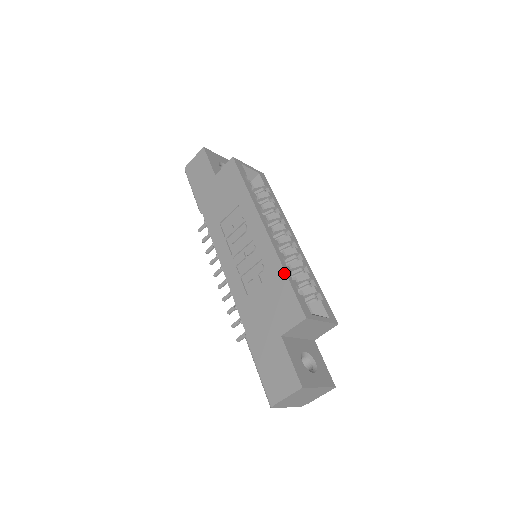
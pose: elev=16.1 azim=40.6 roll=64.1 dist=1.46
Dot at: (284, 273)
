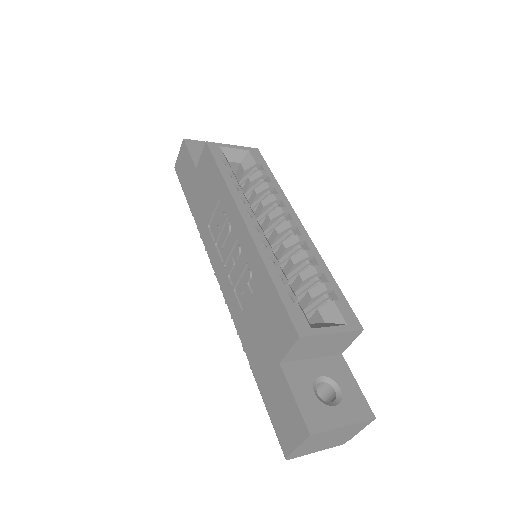
Dot at: (269, 278)
